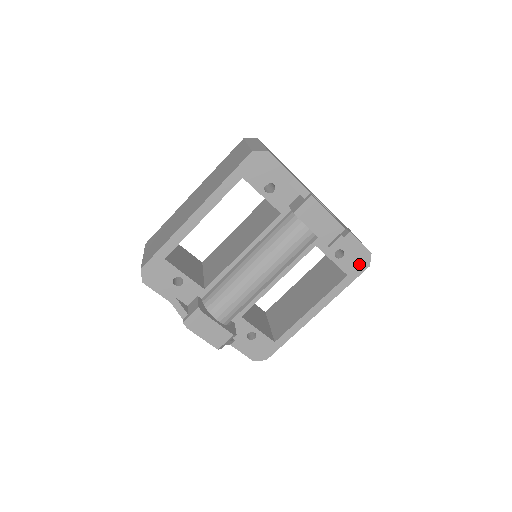
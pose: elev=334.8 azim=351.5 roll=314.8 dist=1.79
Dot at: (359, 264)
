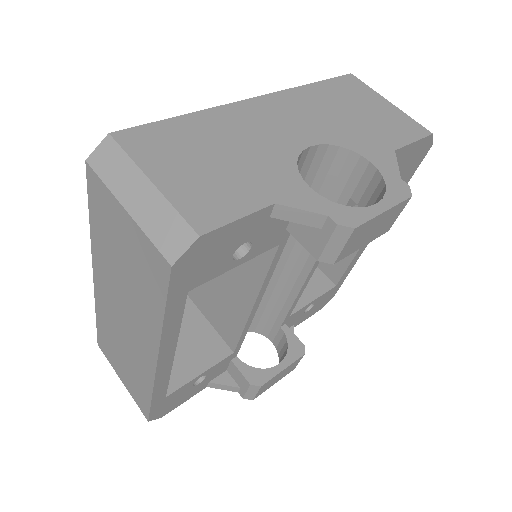
Dot at: (416, 158)
